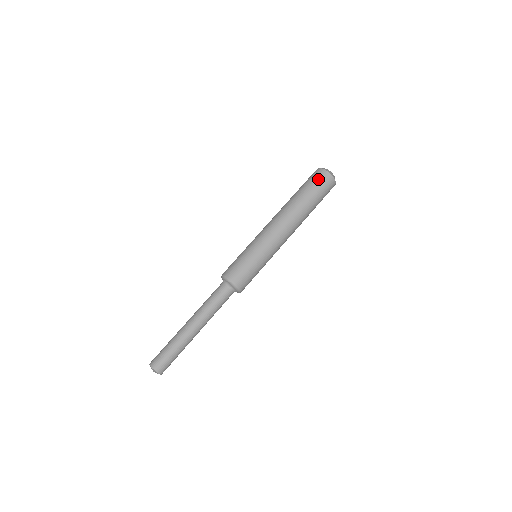
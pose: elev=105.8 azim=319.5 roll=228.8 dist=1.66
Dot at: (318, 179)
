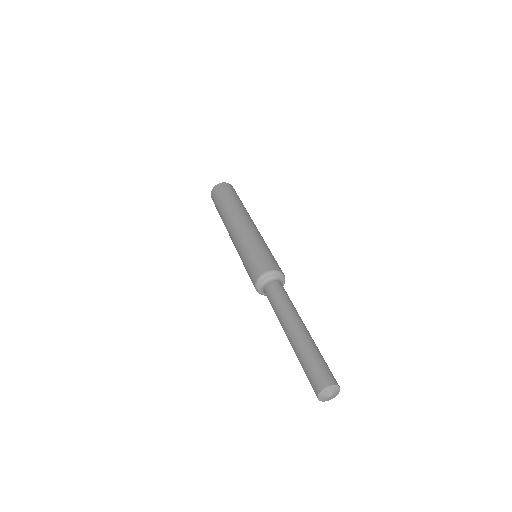
Dot at: (222, 189)
